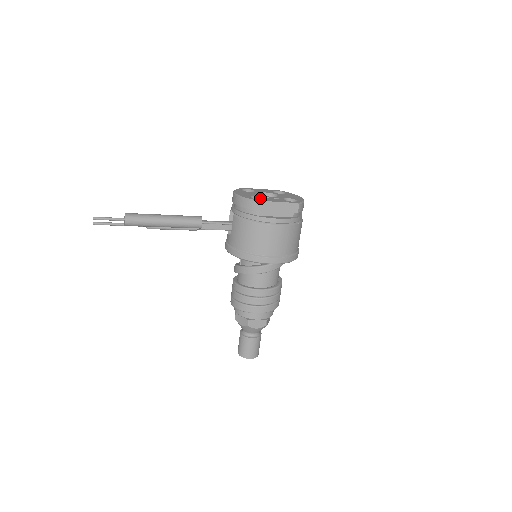
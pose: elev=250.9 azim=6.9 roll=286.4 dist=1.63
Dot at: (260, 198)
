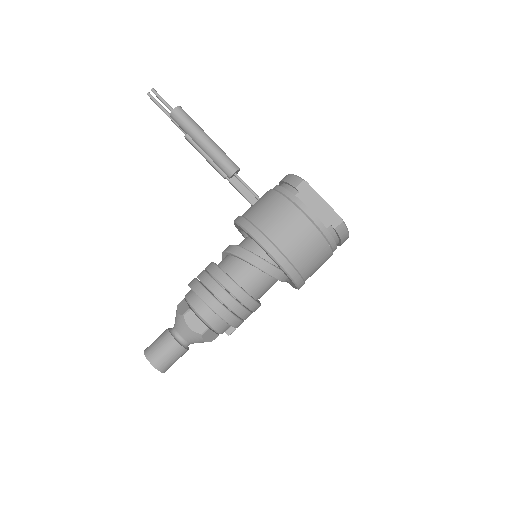
Dot at: occluded
